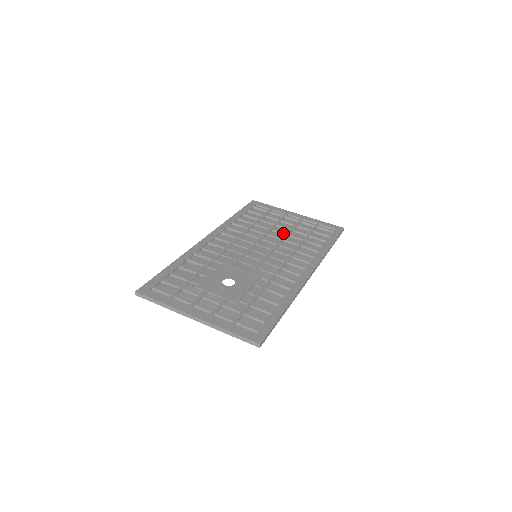
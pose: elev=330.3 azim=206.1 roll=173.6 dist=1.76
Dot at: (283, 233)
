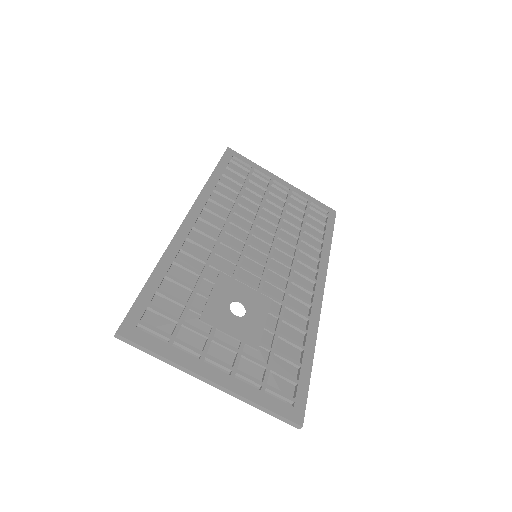
Dot at: (277, 215)
